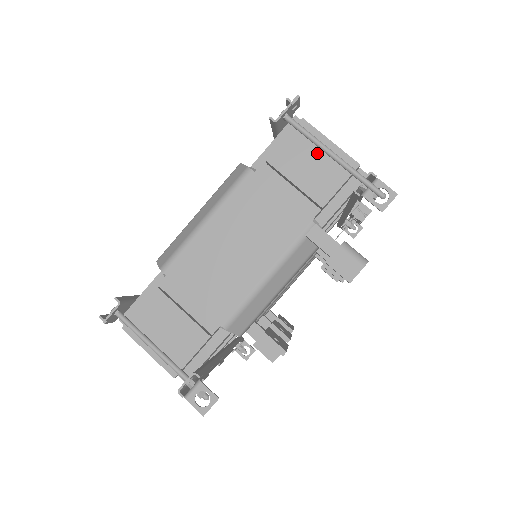
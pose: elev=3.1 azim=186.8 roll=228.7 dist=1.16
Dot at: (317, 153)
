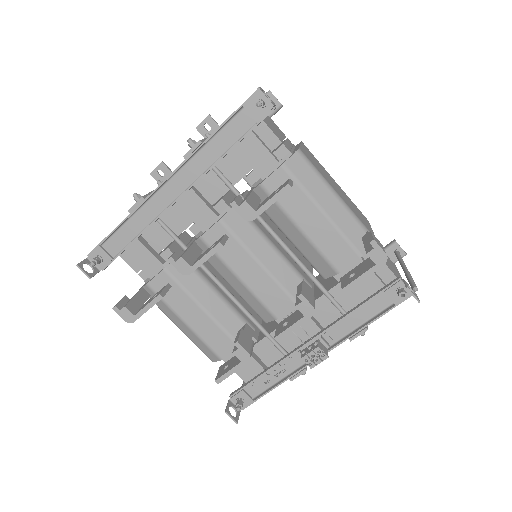
Dot at: (392, 266)
